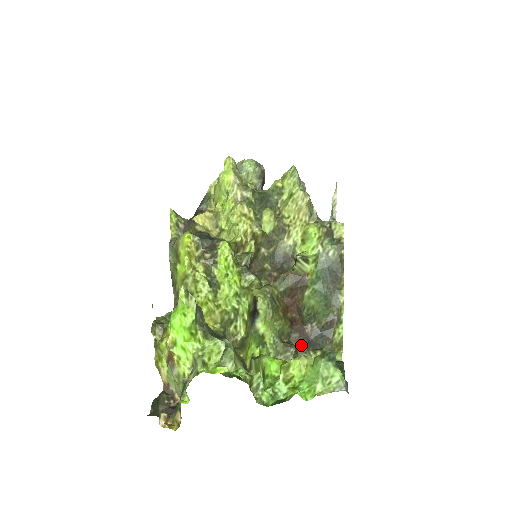
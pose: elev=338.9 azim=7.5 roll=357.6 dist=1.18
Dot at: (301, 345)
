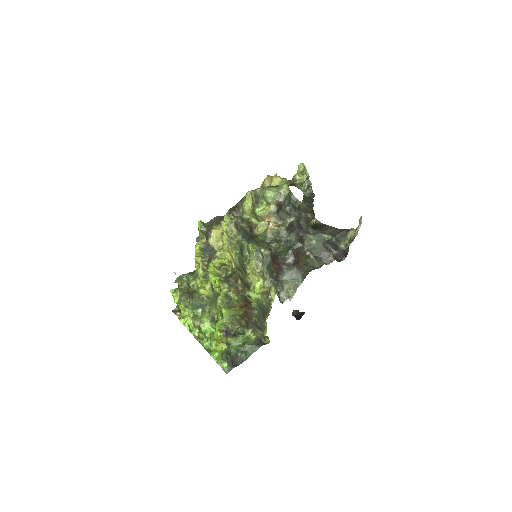
Dot at: (247, 324)
